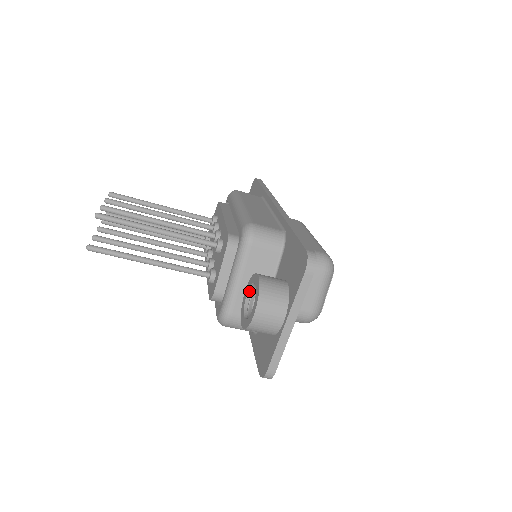
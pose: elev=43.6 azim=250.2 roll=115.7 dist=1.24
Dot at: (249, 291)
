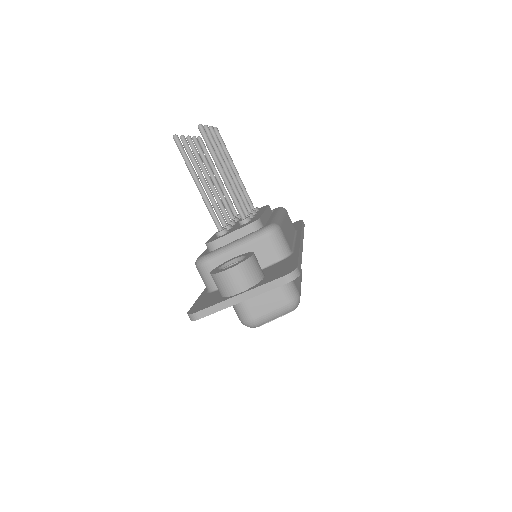
Dot at: (237, 259)
